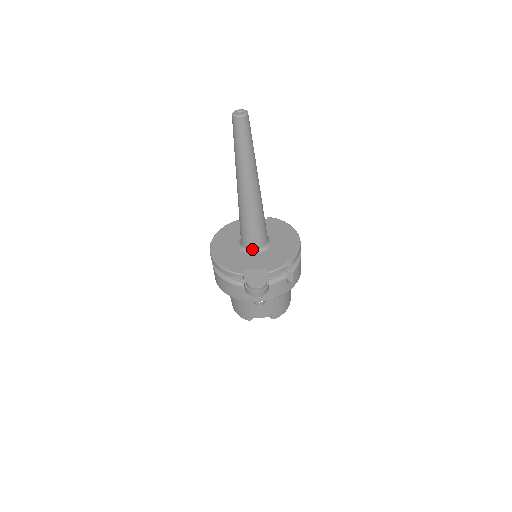
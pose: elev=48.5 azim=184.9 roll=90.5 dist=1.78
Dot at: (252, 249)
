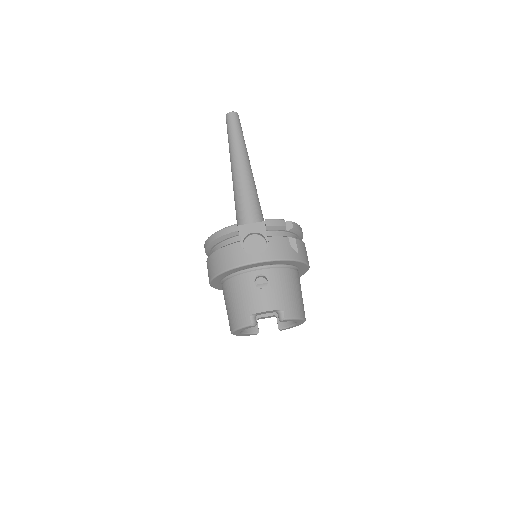
Dot at: occluded
